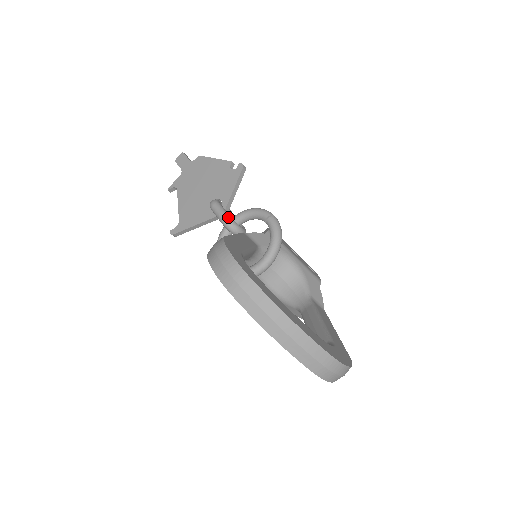
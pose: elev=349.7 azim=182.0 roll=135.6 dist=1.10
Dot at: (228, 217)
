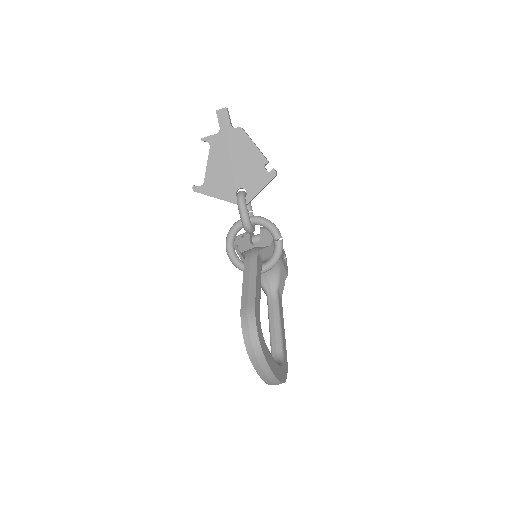
Dot at: (249, 223)
